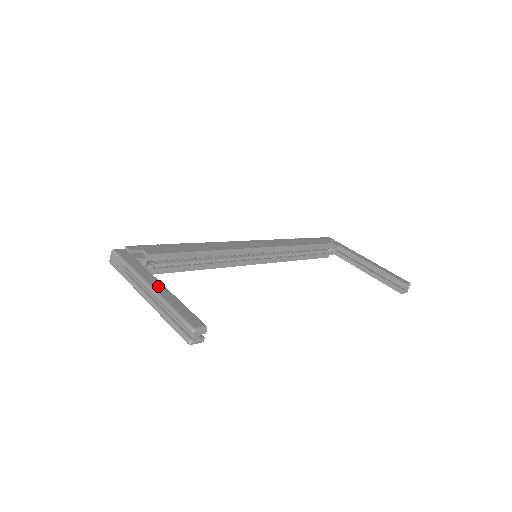
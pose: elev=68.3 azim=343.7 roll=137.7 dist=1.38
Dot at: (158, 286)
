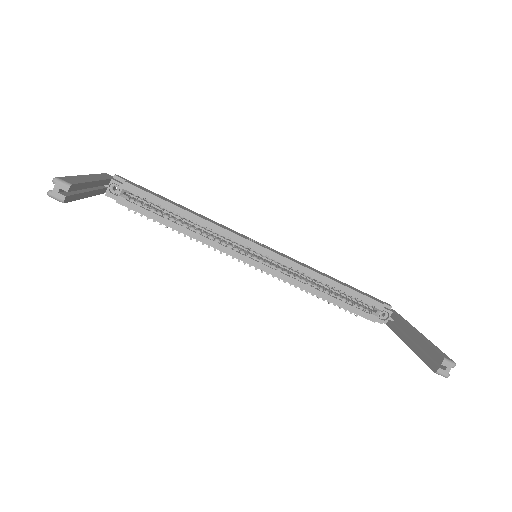
Dot at: (90, 178)
